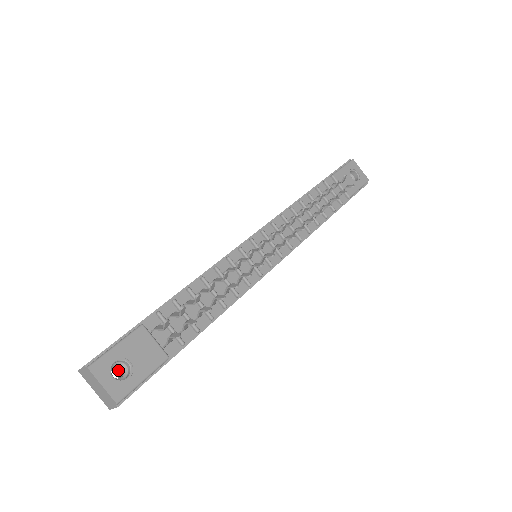
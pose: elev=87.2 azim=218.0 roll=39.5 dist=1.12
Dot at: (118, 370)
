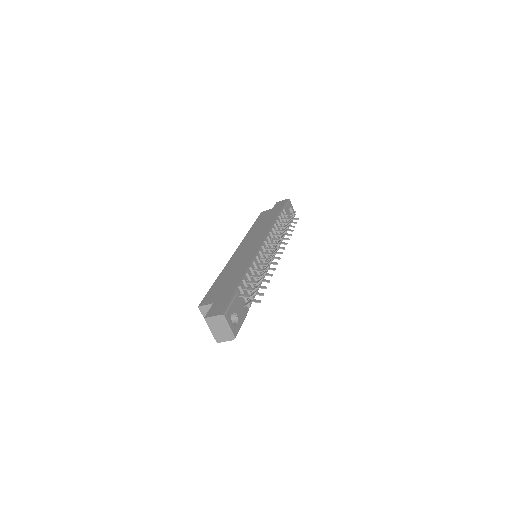
Dot at: occluded
